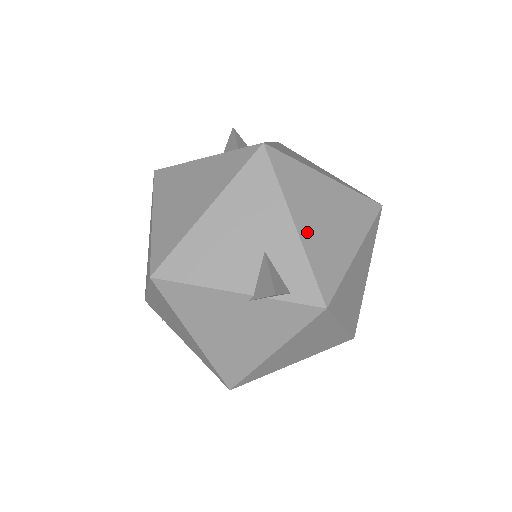
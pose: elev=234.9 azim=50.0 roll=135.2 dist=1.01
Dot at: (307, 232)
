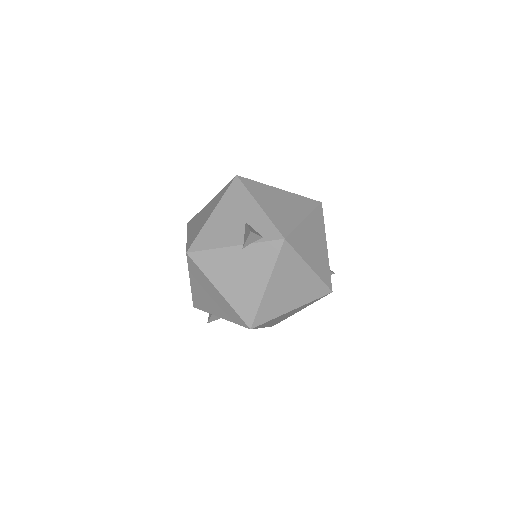
Dot at: (268, 209)
